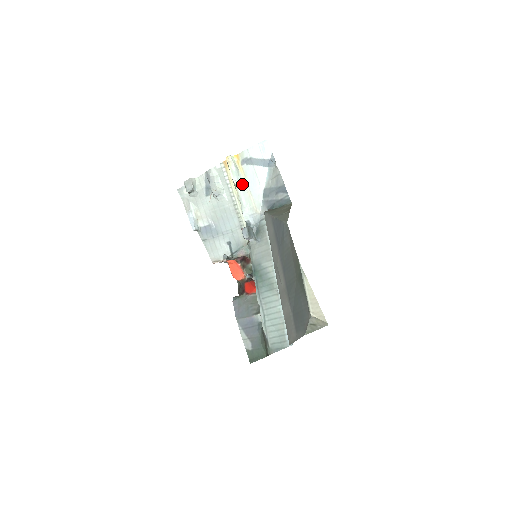
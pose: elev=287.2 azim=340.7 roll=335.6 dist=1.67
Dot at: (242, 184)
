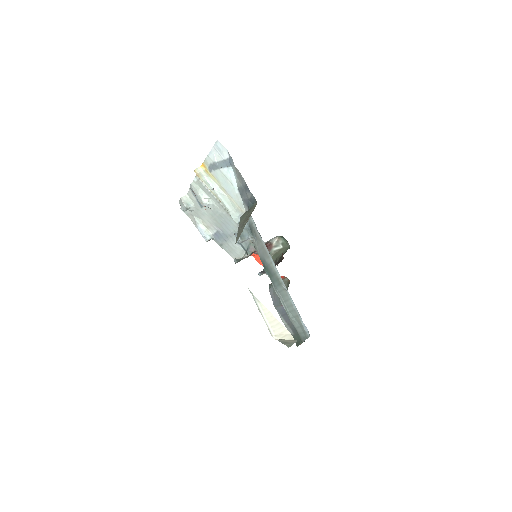
Dot at: (219, 190)
